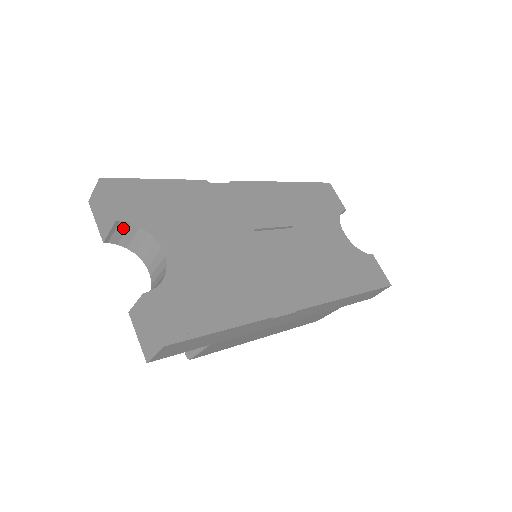
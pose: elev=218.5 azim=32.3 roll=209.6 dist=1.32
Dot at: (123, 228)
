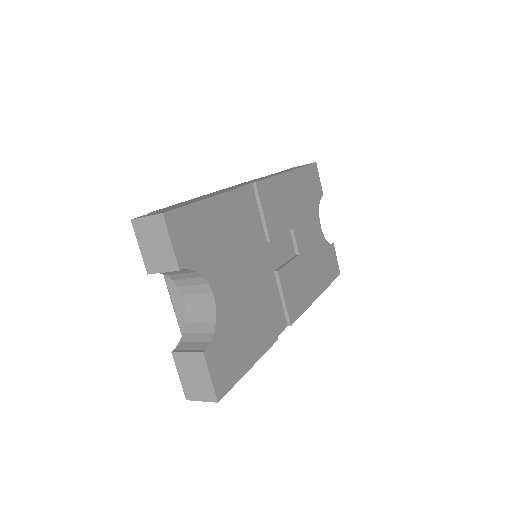
Dot at: occluded
